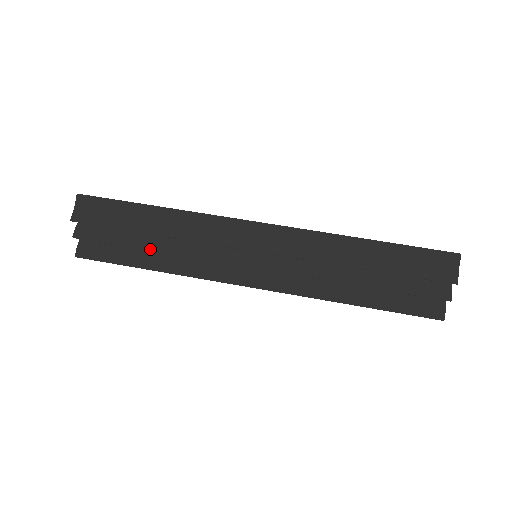
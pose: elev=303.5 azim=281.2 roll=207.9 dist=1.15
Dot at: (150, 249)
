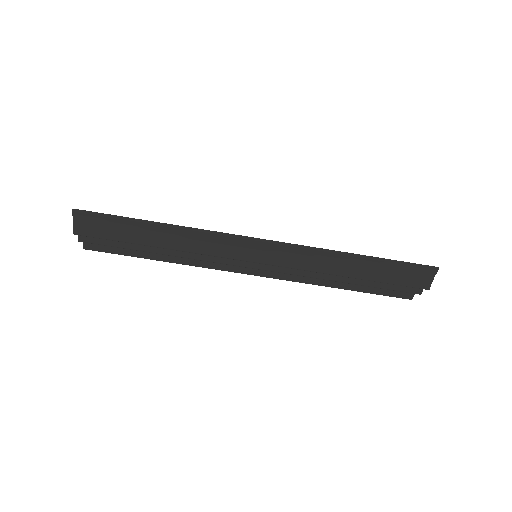
Dot at: (156, 253)
